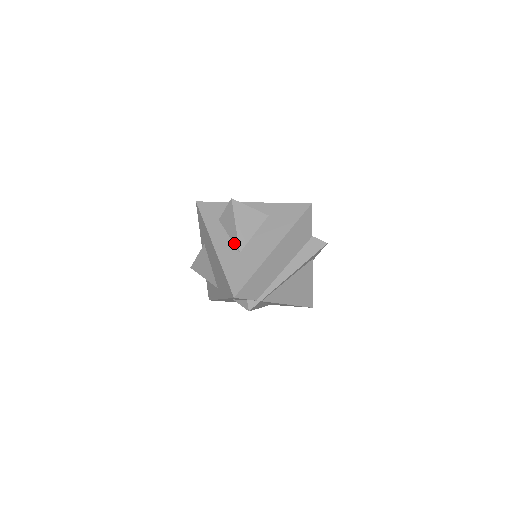
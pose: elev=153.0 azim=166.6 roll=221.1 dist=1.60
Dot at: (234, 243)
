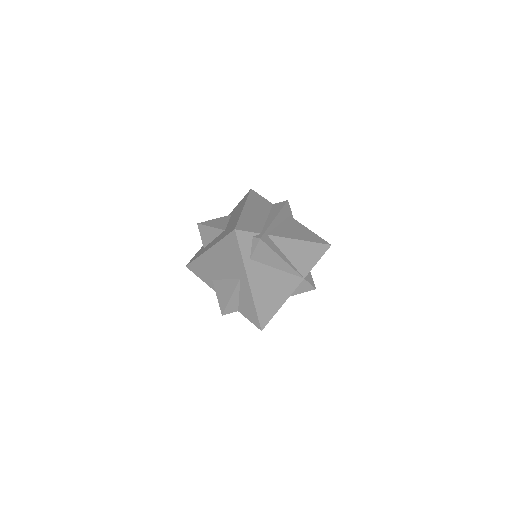
Dot at: (219, 235)
